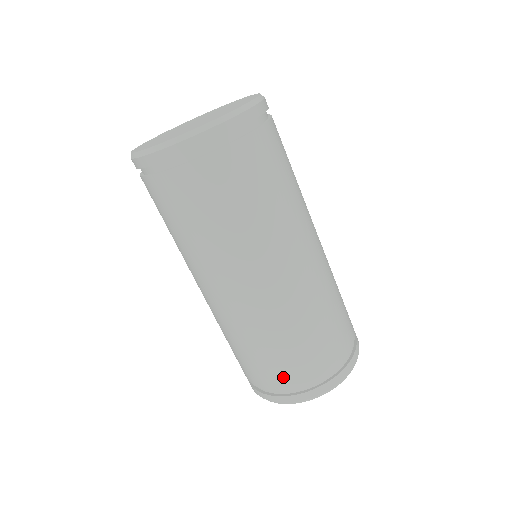
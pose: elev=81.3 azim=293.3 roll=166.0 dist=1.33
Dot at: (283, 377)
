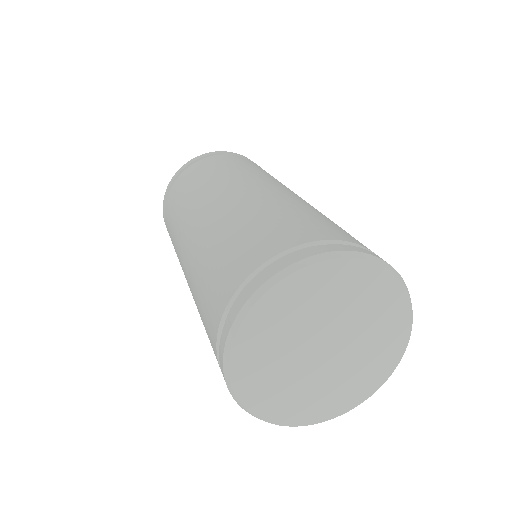
Dot at: occluded
